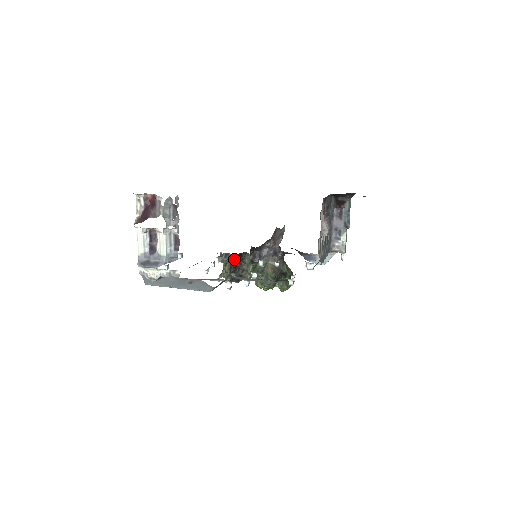
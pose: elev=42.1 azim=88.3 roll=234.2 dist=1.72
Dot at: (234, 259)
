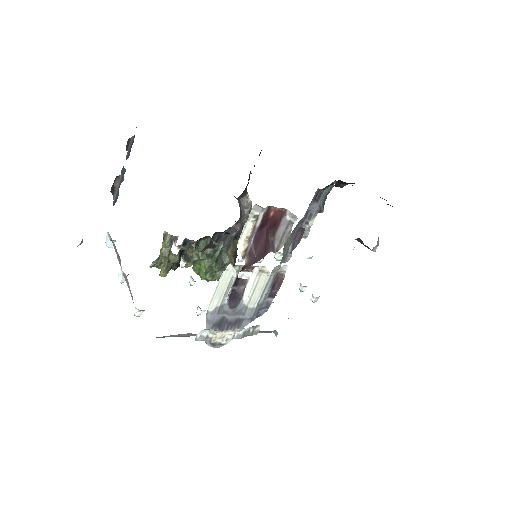
Dot at: occluded
